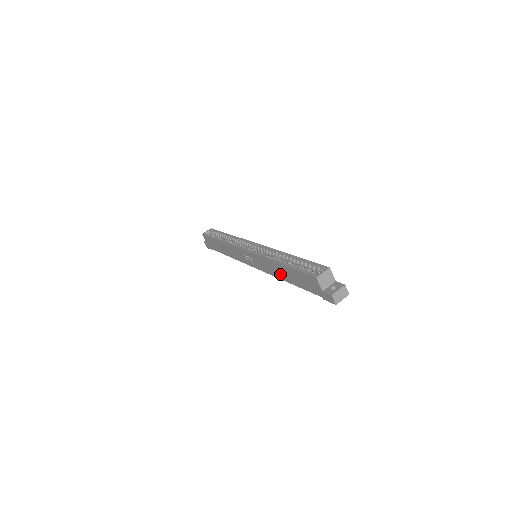
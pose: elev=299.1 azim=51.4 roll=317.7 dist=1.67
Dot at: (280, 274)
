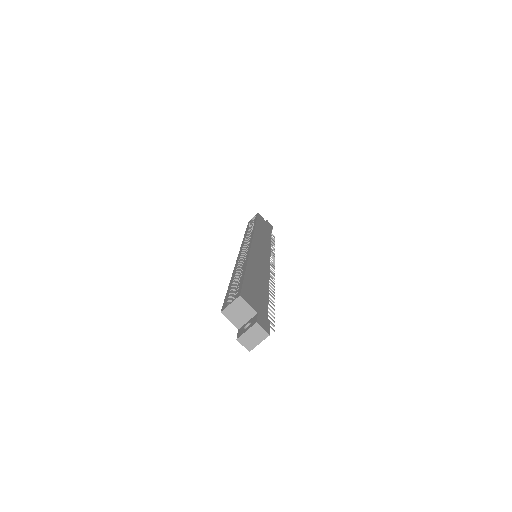
Dot at: occluded
